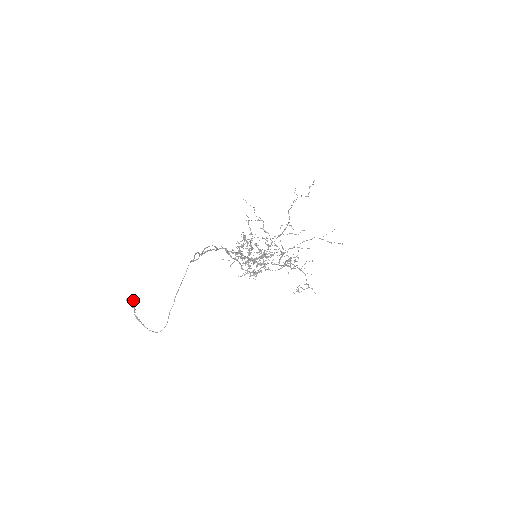
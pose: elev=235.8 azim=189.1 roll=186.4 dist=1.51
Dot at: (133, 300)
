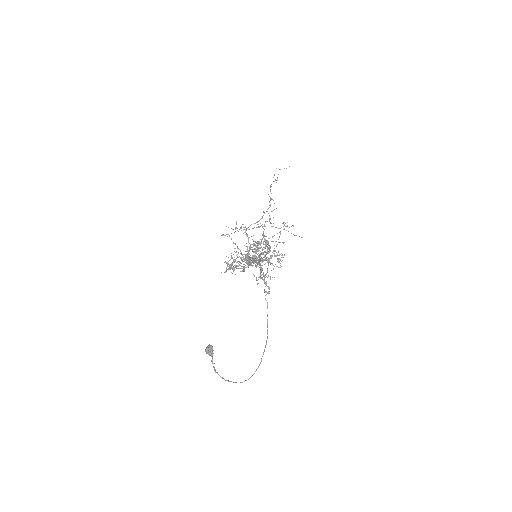
Dot at: (212, 348)
